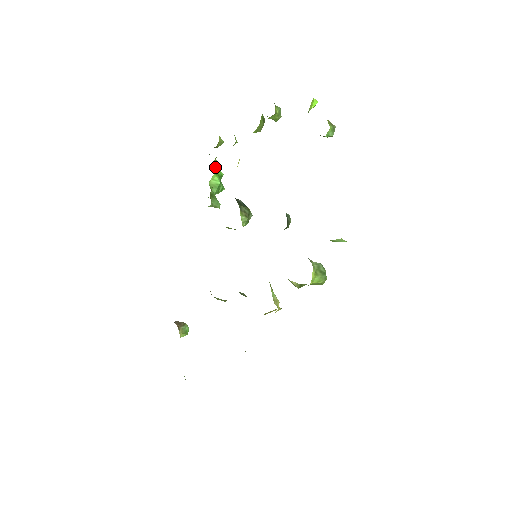
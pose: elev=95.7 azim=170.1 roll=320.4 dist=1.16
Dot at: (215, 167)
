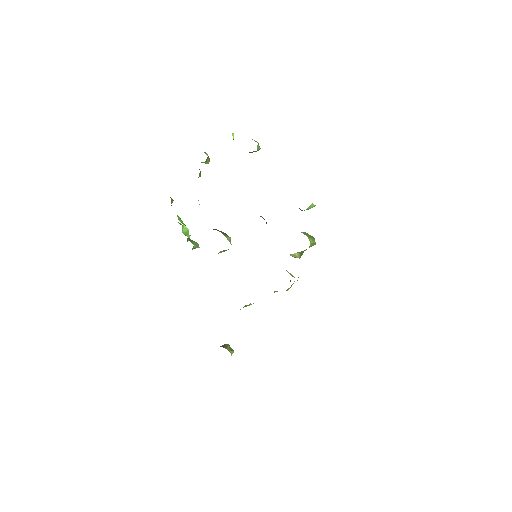
Dot at: (179, 220)
